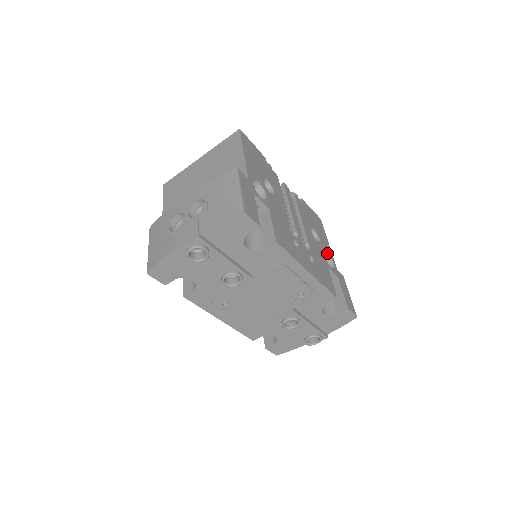
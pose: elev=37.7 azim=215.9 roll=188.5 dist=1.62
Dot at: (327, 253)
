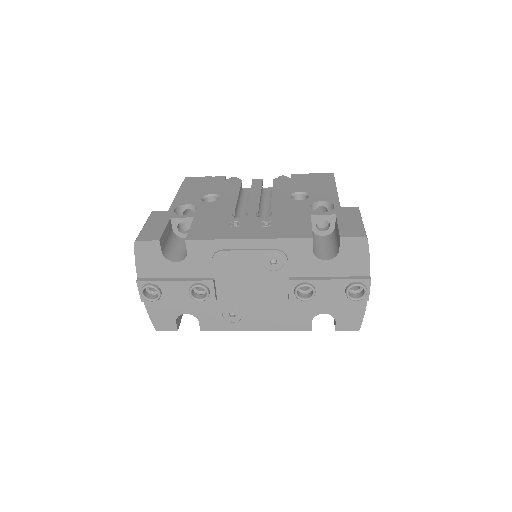
Dot at: (322, 201)
